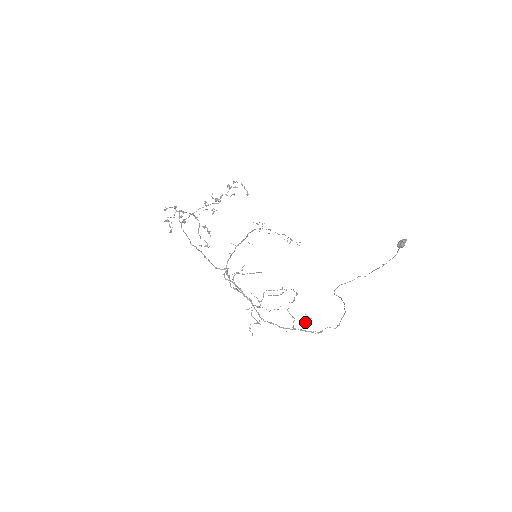
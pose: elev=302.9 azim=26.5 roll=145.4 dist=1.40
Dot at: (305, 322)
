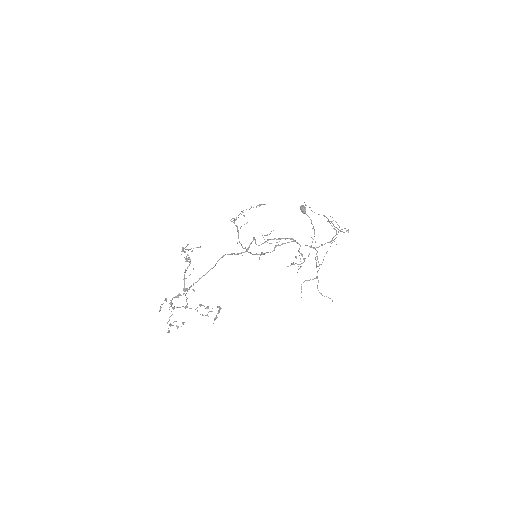
Dot at: occluded
